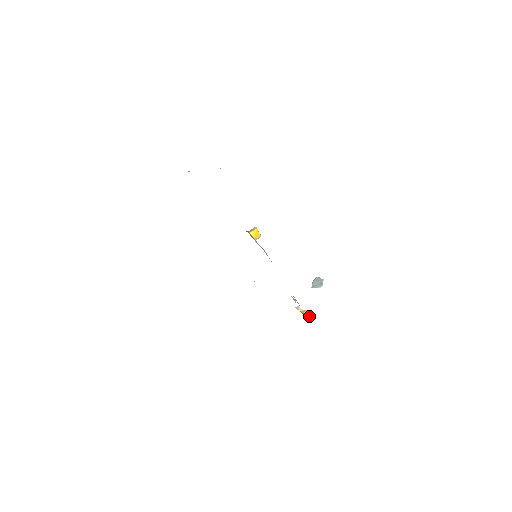
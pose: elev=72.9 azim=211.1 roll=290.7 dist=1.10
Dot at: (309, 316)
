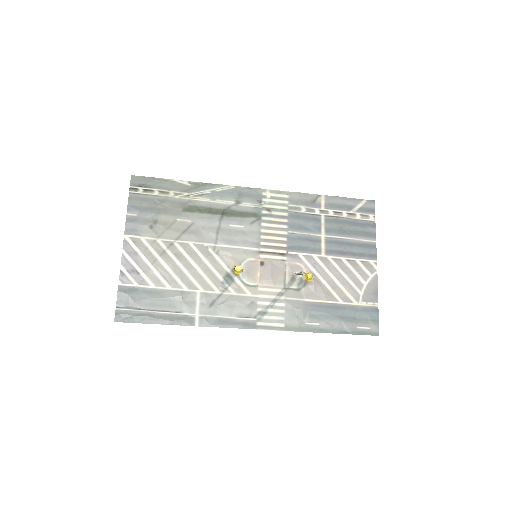
Dot at: (310, 279)
